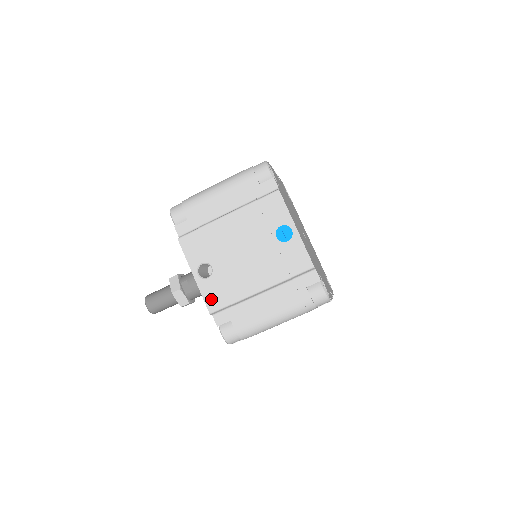
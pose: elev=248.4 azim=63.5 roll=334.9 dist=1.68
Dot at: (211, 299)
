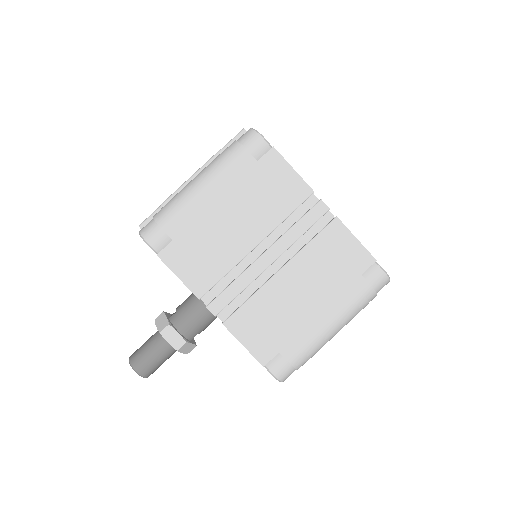
Dot at: occluded
